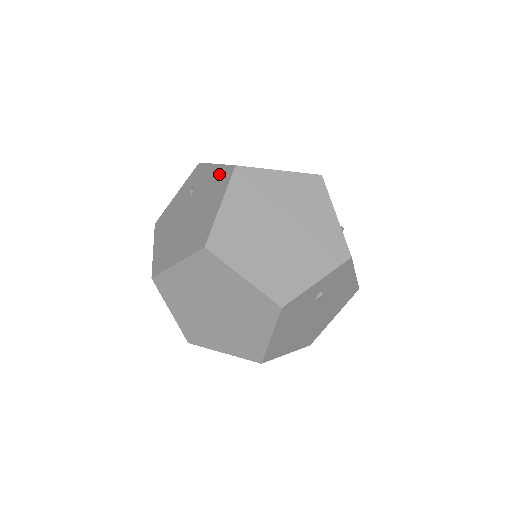
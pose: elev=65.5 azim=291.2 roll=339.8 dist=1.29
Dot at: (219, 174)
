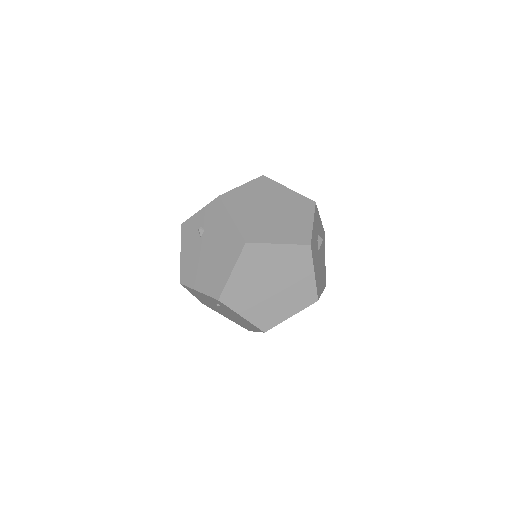
Dot at: occluded
